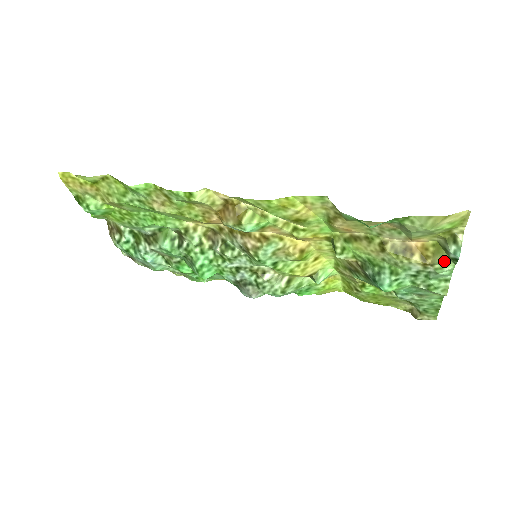
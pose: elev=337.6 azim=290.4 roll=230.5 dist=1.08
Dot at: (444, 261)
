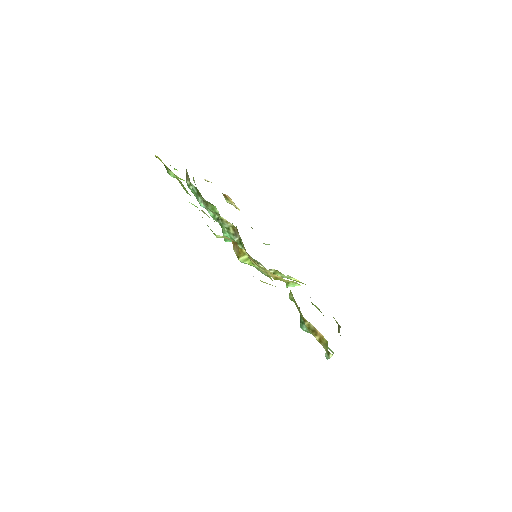
Dot at: occluded
